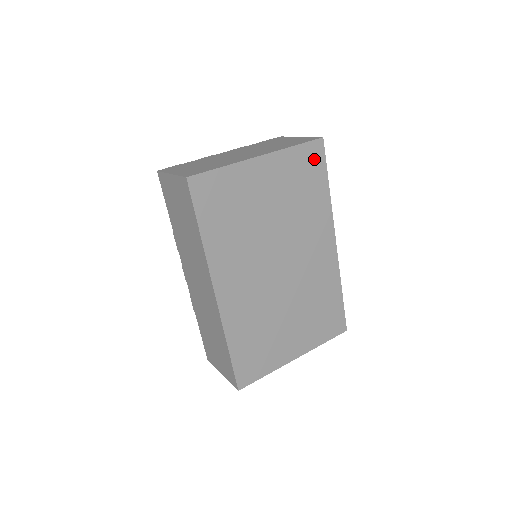
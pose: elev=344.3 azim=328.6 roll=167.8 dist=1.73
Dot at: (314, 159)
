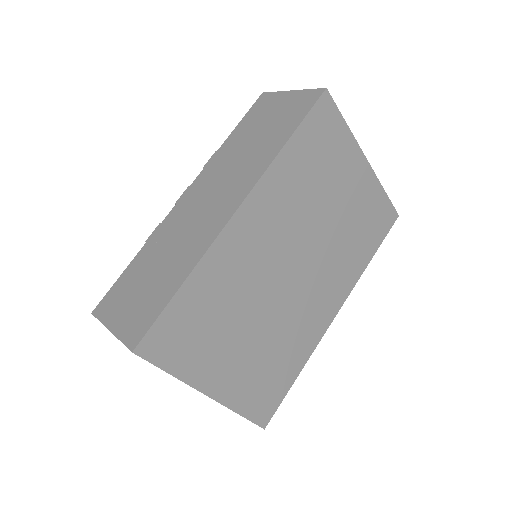
Dot at: (383, 221)
